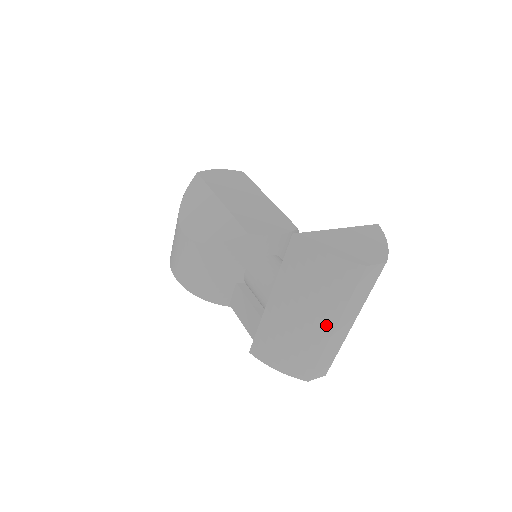
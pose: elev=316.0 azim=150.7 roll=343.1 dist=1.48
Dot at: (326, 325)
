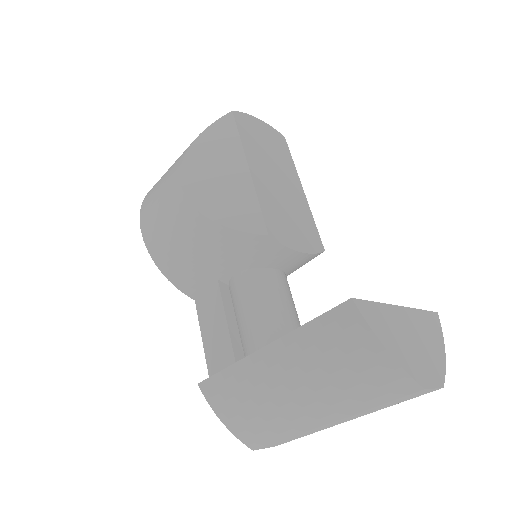
Dot at: (320, 416)
